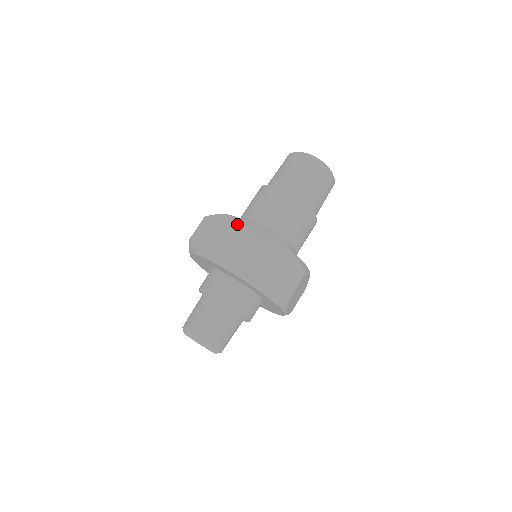
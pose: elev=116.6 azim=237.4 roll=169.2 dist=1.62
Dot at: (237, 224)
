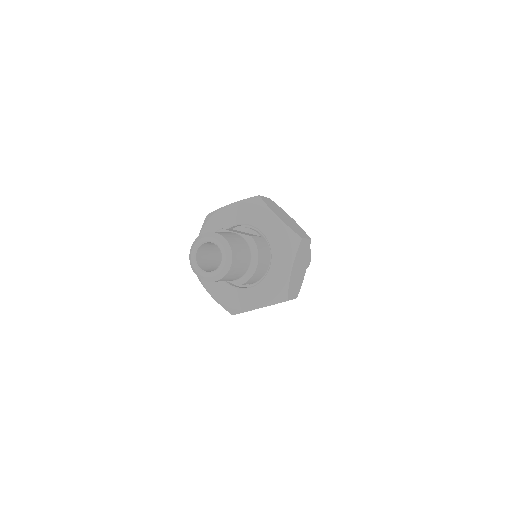
Dot at: occluded
